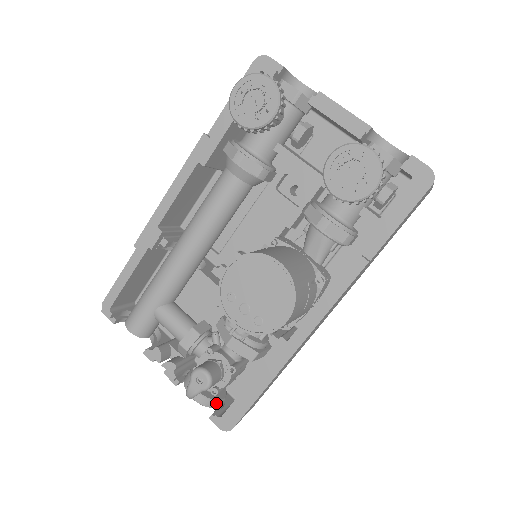
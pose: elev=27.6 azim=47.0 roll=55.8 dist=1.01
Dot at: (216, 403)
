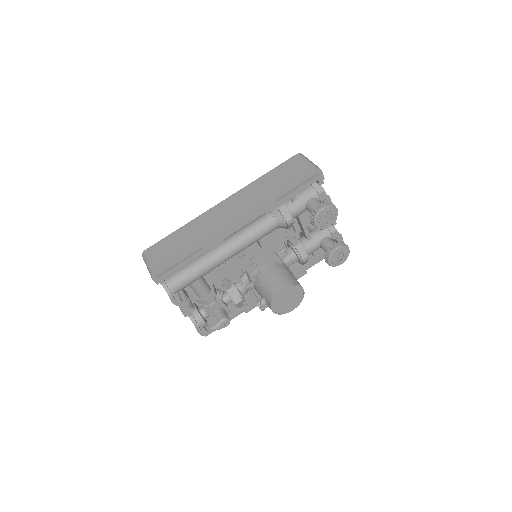
Dot at: occluded
